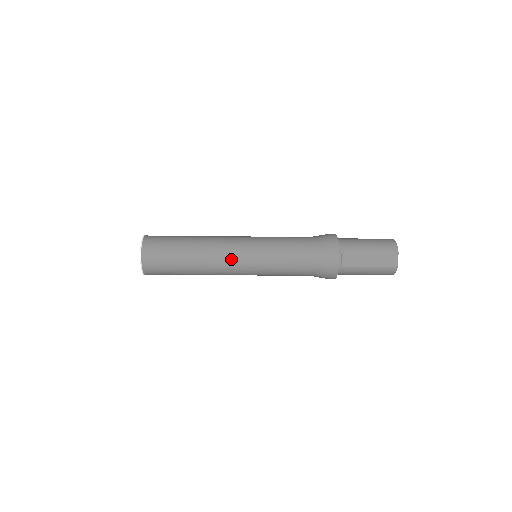
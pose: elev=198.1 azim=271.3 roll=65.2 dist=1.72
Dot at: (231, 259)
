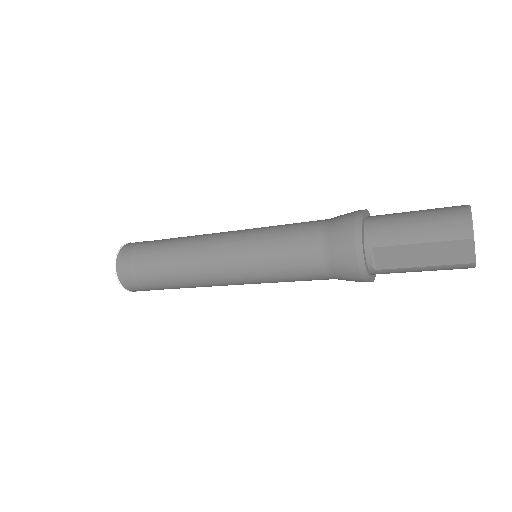
Dot at: (216, 274)
